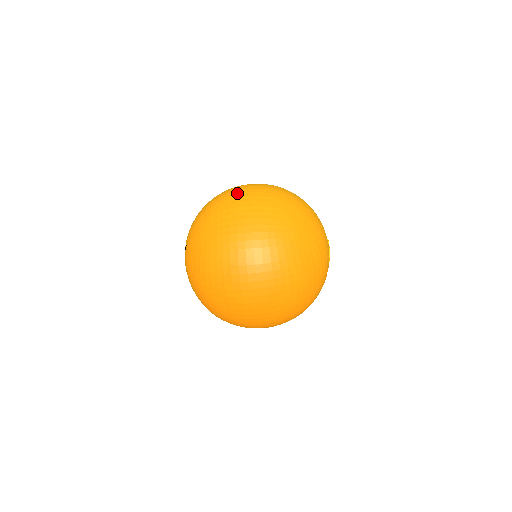
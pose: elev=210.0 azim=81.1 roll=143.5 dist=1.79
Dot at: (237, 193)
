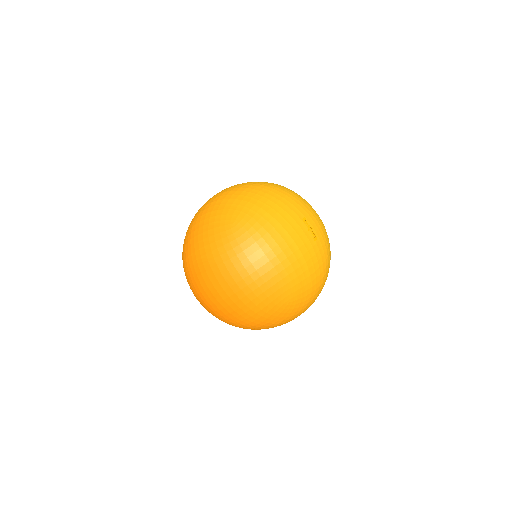
Dot at: occluded
